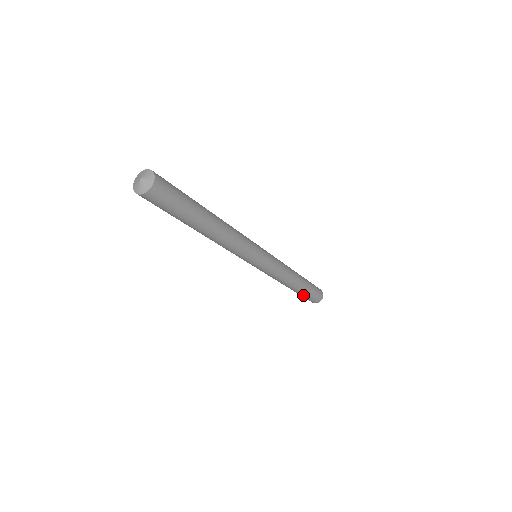
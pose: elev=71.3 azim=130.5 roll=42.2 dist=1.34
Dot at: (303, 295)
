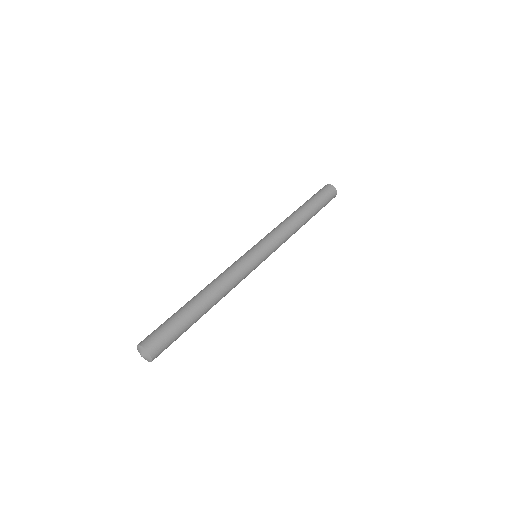
Dot at: occluded
